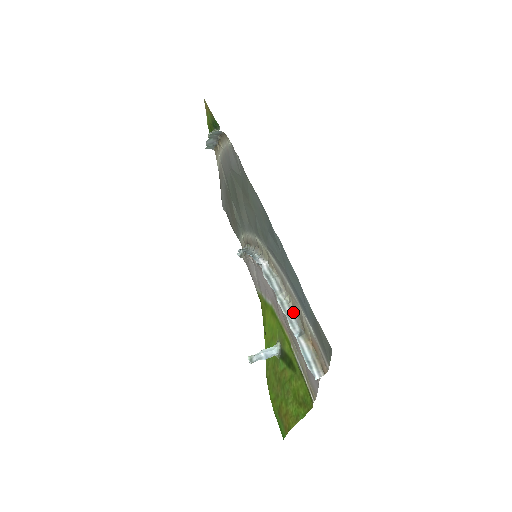
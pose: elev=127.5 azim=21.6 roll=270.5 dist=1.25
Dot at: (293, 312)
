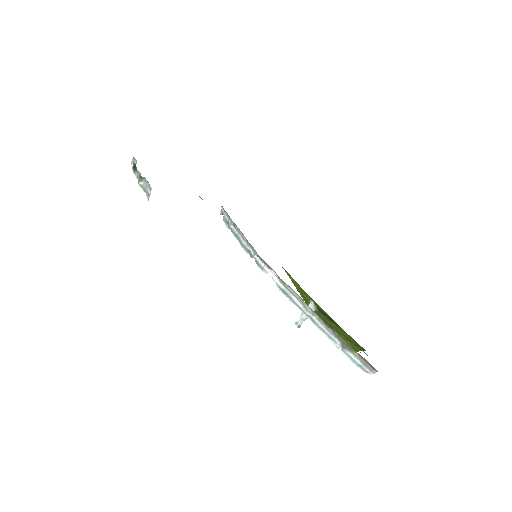
Dot at: (327, 328)
